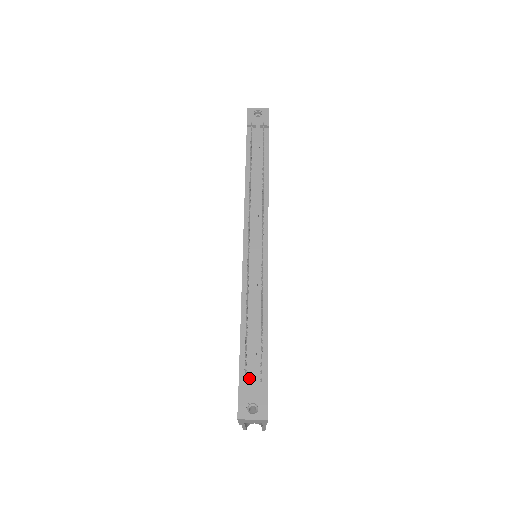
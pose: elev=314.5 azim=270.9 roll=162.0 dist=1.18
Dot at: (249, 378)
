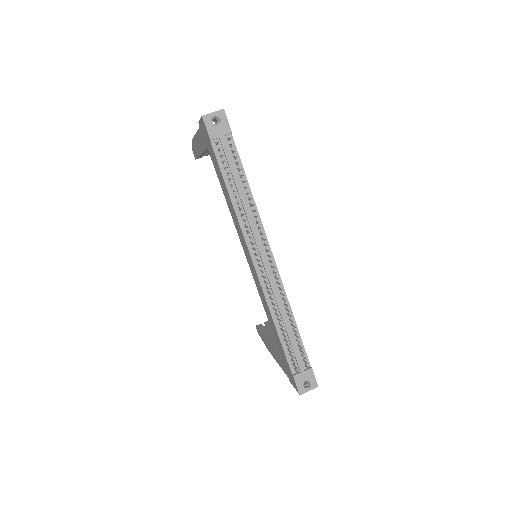
Dot at: (297, 367)
